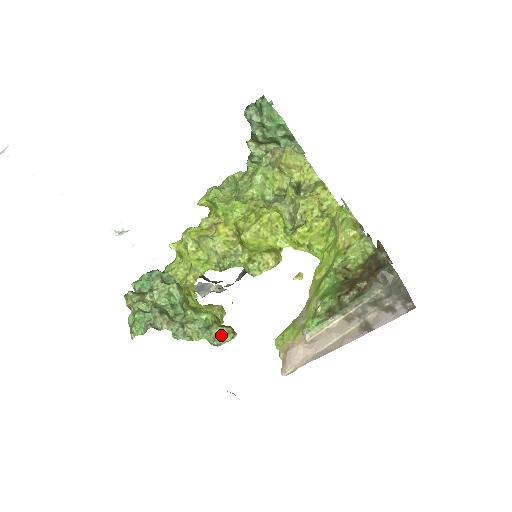
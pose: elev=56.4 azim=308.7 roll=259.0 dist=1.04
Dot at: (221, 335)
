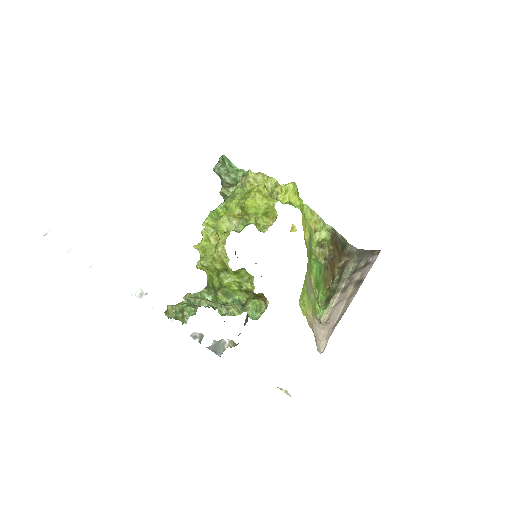
Dot at: (256, 308)
